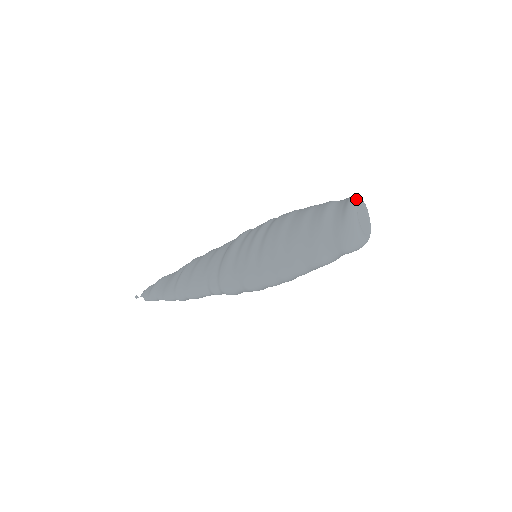
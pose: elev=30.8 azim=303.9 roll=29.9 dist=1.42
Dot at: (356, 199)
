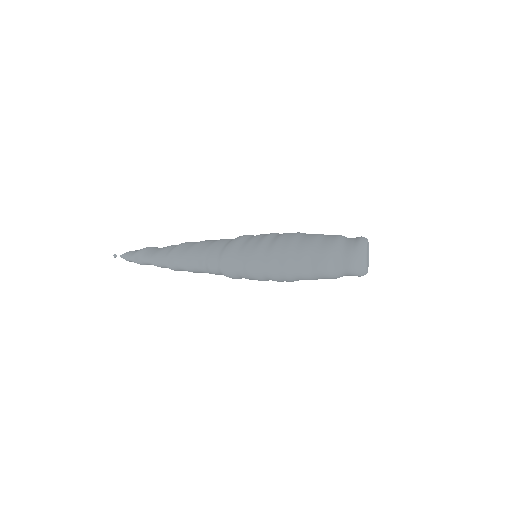
Dot at: occluded
